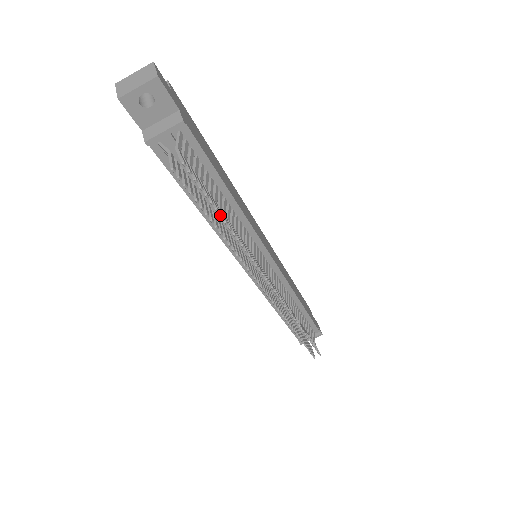
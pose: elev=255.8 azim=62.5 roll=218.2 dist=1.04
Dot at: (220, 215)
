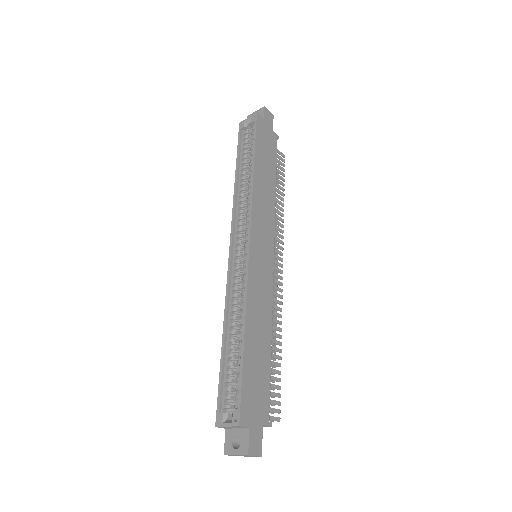
Dot at: occluded
